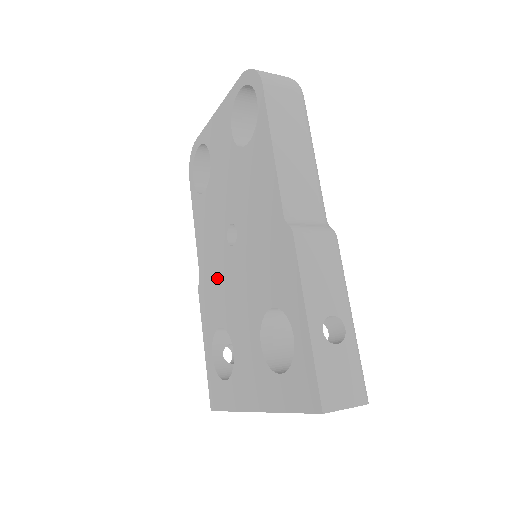
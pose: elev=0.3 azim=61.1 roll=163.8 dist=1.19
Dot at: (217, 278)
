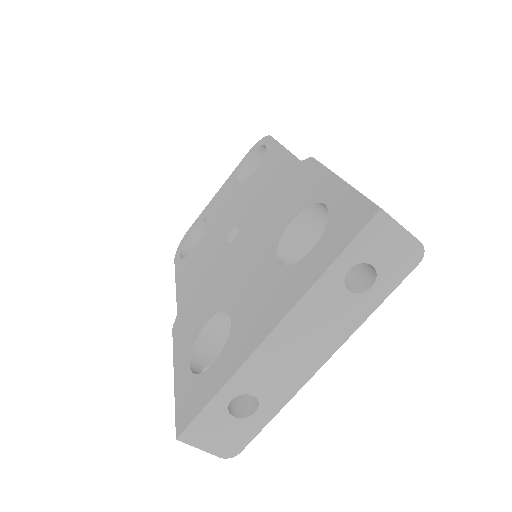
Dot at: (208, 284)
